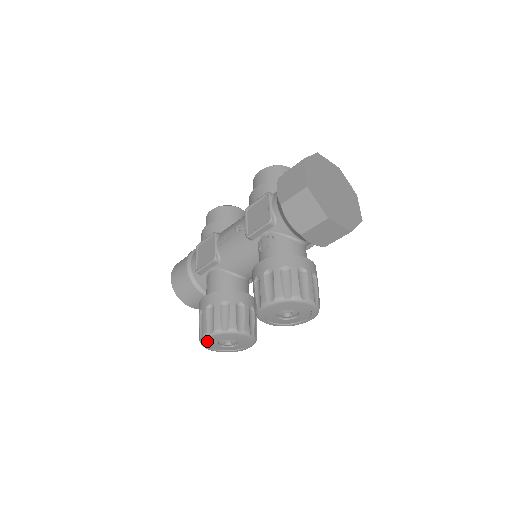
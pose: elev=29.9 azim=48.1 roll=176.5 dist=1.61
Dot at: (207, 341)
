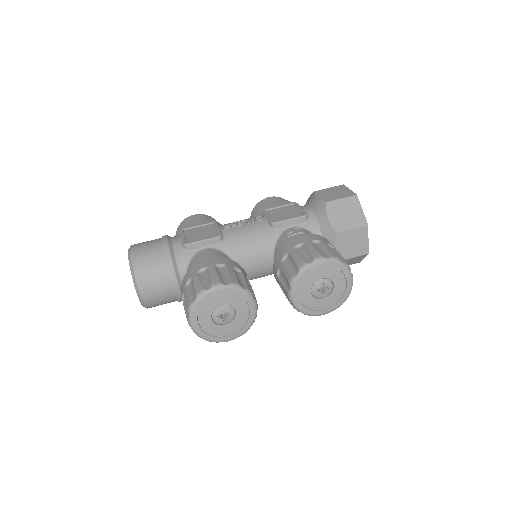
Dot at: (210, 297)
